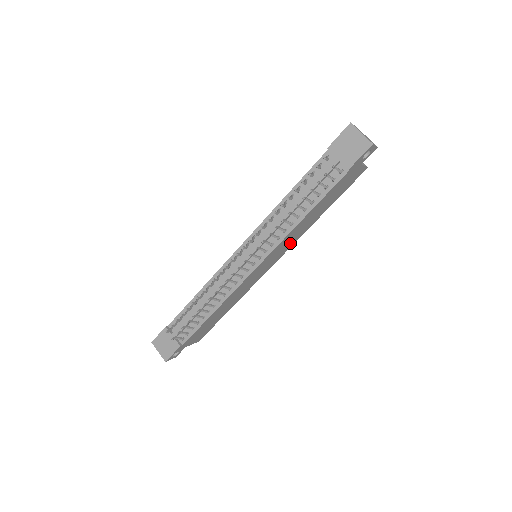
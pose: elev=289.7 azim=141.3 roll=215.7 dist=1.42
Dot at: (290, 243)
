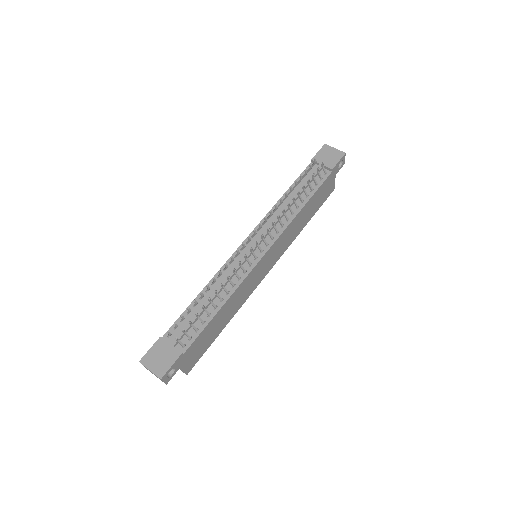
Dot at: (284, 246)
